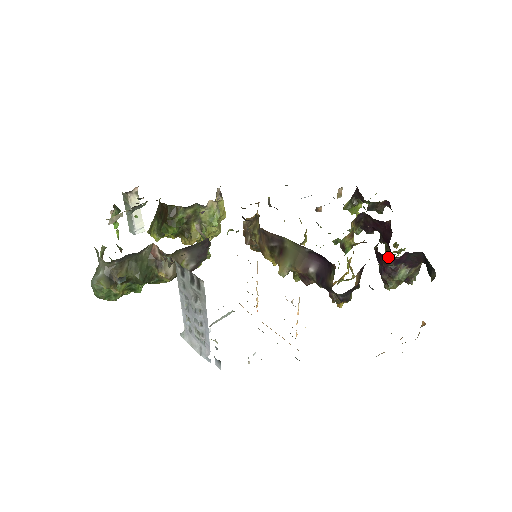
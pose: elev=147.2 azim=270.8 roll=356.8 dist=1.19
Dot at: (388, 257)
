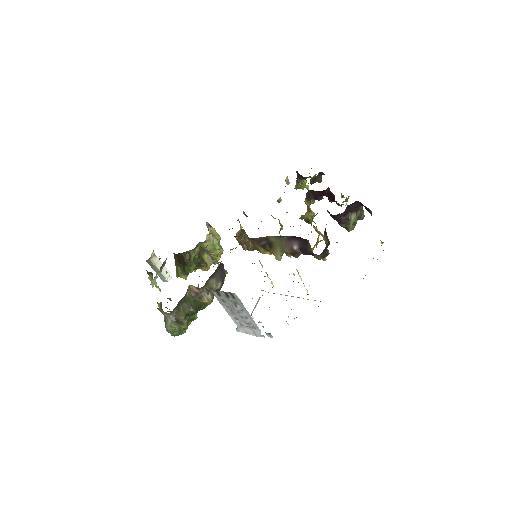
Dot at: (338, 215)
